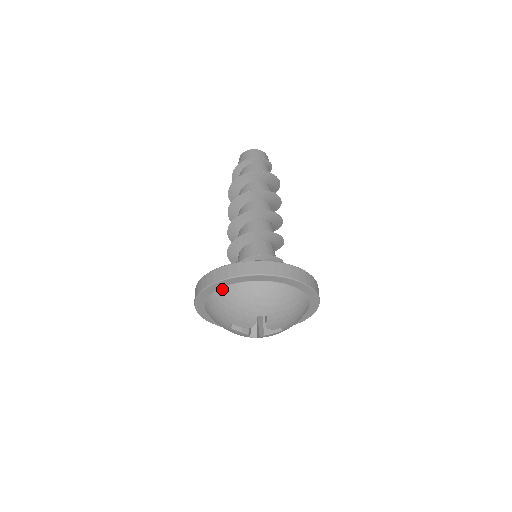
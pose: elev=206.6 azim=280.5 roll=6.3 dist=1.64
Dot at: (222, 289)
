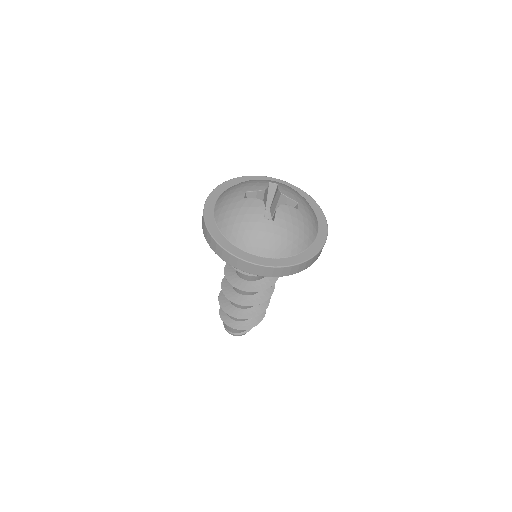
Dot at: occluded
